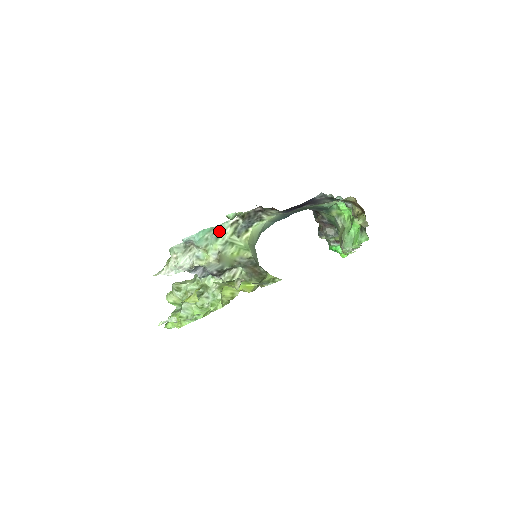
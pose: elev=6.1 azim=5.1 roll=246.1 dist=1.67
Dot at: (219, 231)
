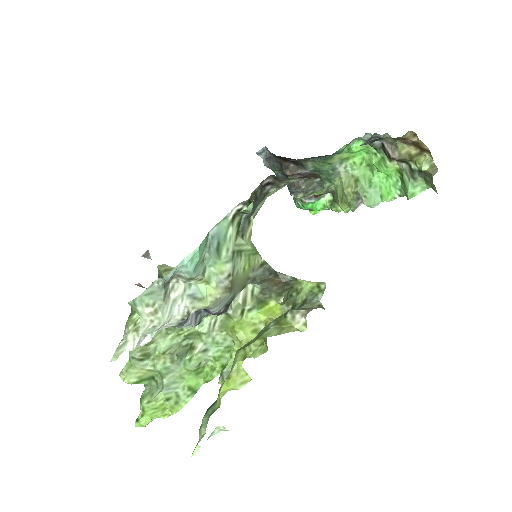
Dot at: (216, 238)
